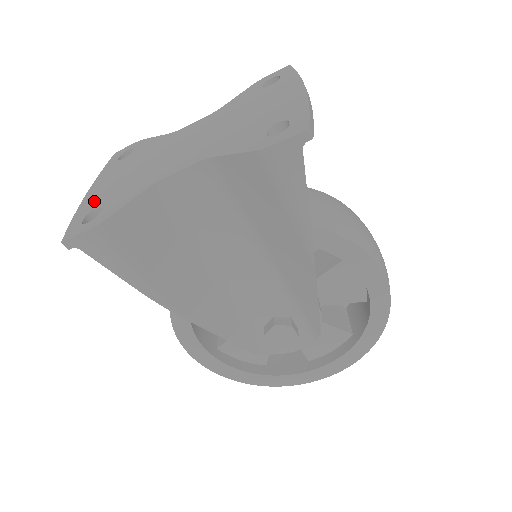
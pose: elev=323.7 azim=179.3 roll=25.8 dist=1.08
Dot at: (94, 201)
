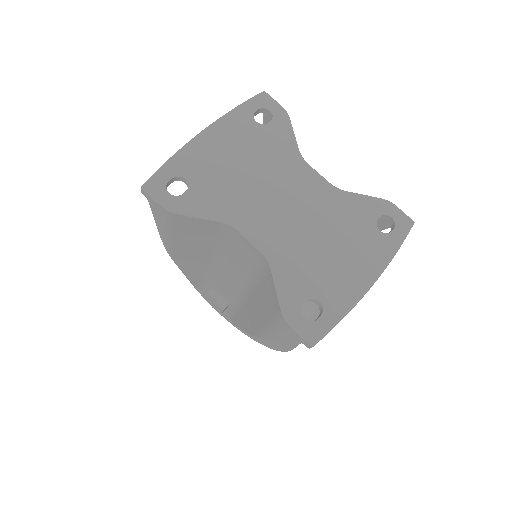
Dot at: (194, 162)
